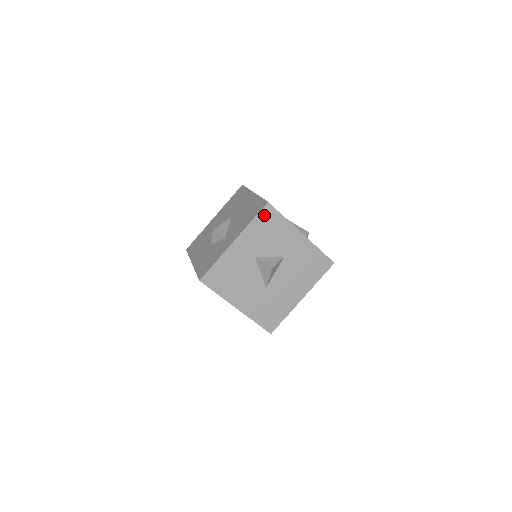
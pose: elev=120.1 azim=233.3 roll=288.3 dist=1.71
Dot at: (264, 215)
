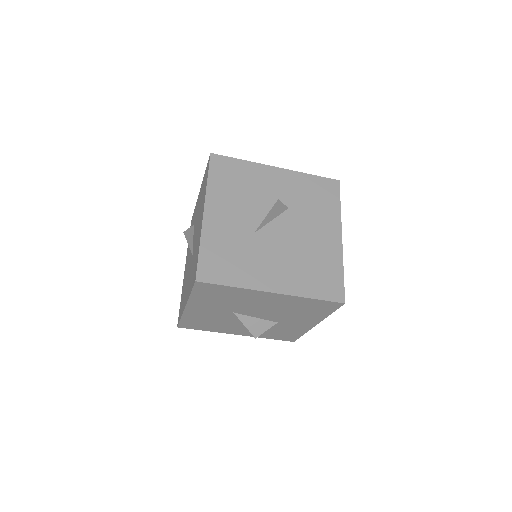
Dot at: (325, 184)
